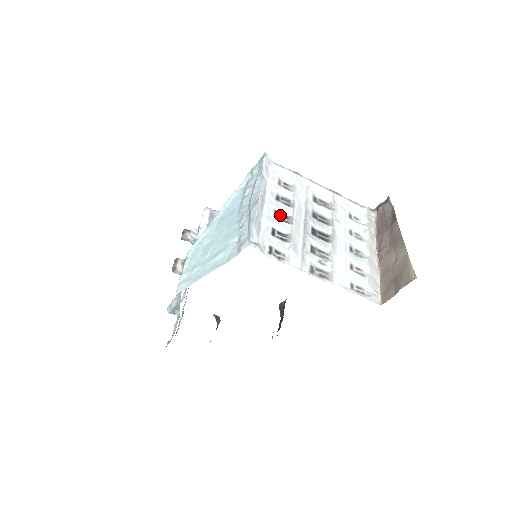
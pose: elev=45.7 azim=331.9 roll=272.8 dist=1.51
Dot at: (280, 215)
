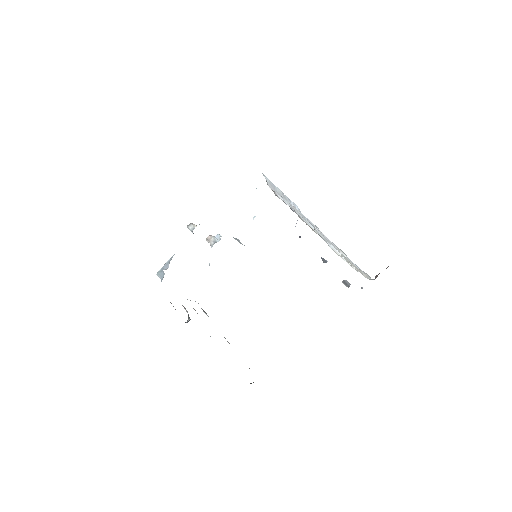
Dot at: (291, 209)
